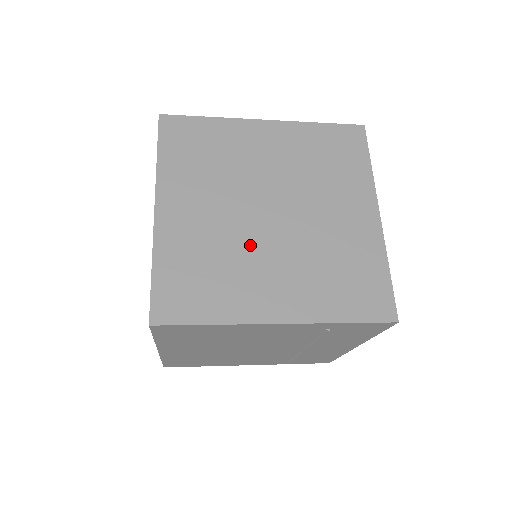
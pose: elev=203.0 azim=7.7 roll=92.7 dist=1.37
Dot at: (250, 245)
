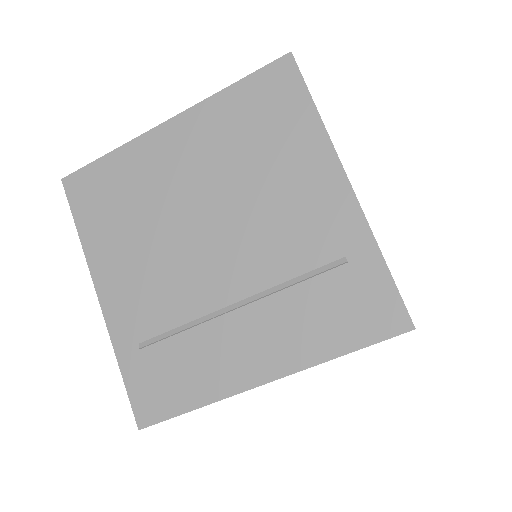
Dot at: occluded
